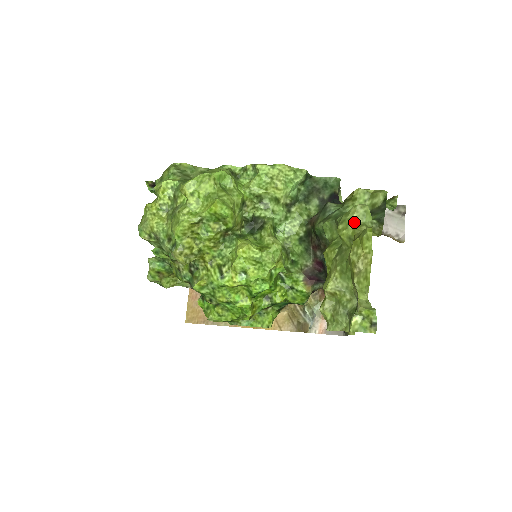
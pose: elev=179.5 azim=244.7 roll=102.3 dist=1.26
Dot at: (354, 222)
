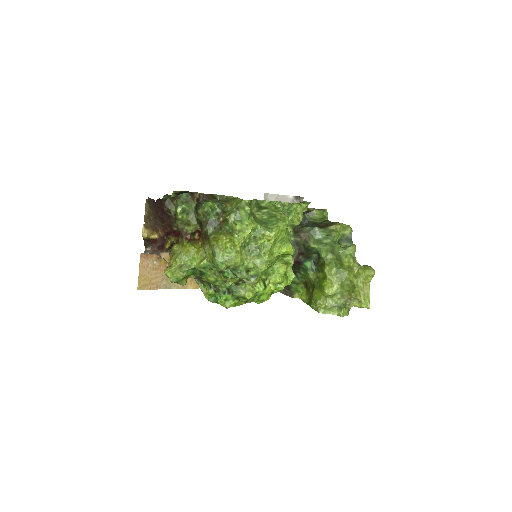
Dot at: (352, 257)
